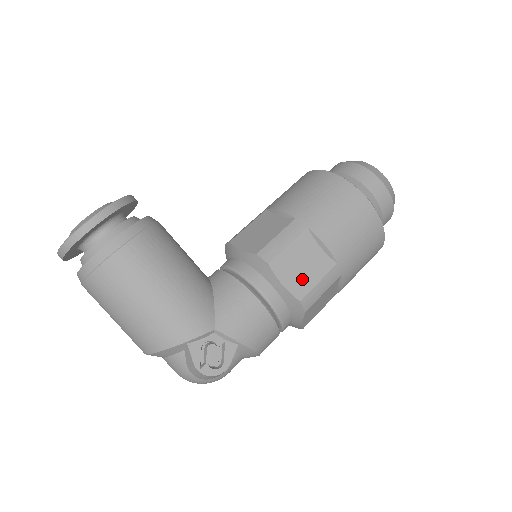
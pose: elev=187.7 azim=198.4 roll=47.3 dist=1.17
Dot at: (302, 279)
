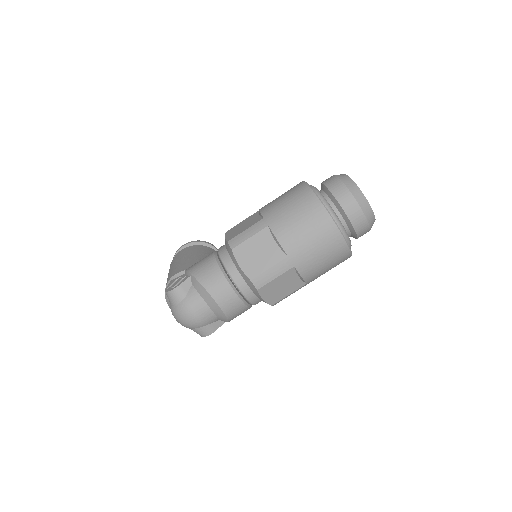
Dot at: (237, 232)
